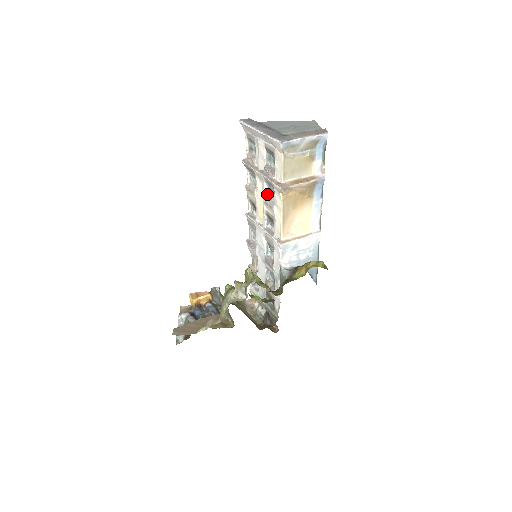
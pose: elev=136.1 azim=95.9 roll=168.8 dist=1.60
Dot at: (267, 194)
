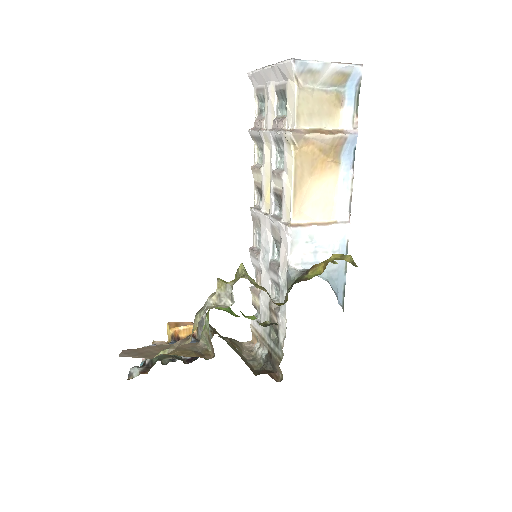
Dot at: (276, 163)
